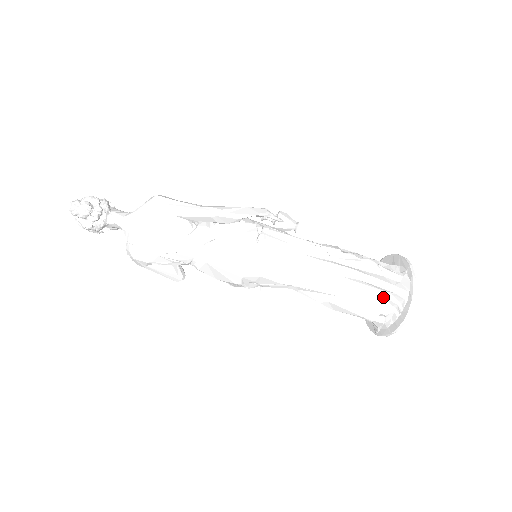
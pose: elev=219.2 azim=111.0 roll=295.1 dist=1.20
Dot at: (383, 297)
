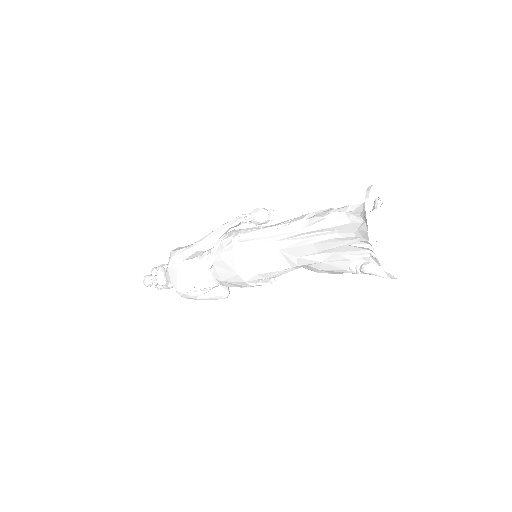
Dot at: (354, 246)
